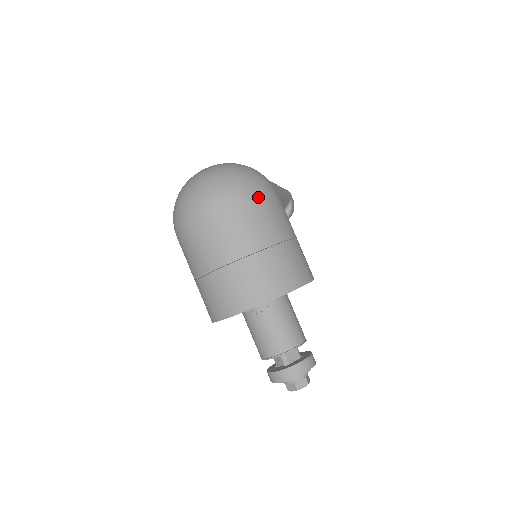
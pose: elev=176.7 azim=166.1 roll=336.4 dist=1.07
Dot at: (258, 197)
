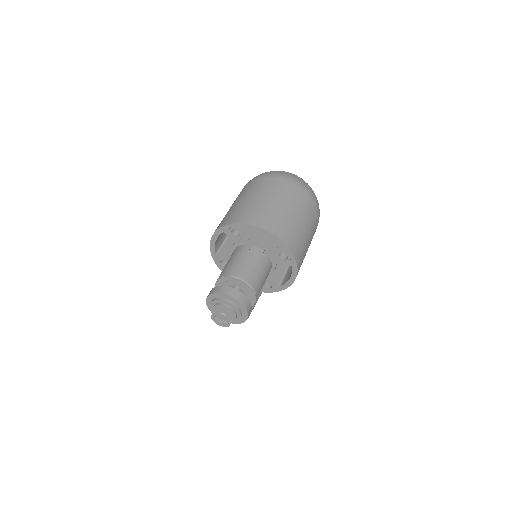
Dot at: (317, 210)
